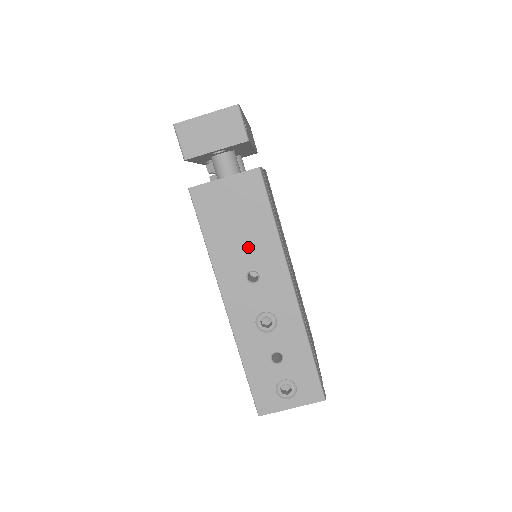
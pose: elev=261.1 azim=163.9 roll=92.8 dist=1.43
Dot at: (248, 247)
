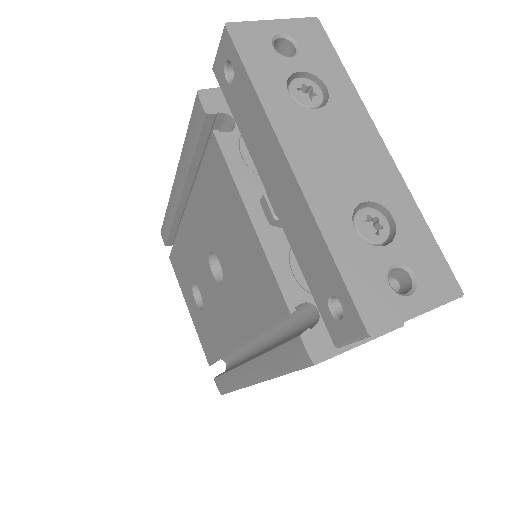
Dot at: occluded
